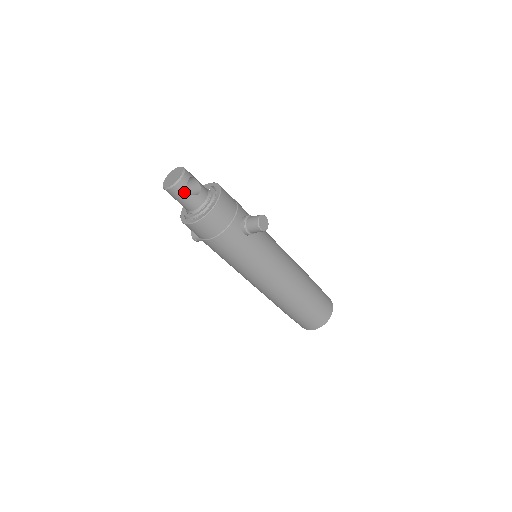
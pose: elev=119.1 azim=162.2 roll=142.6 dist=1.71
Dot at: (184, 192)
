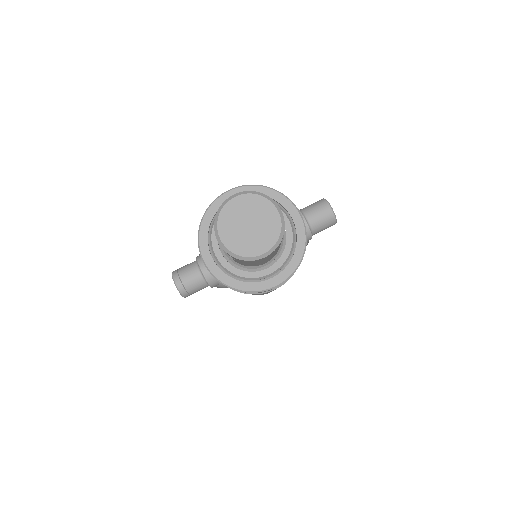
Dot at: occluded
